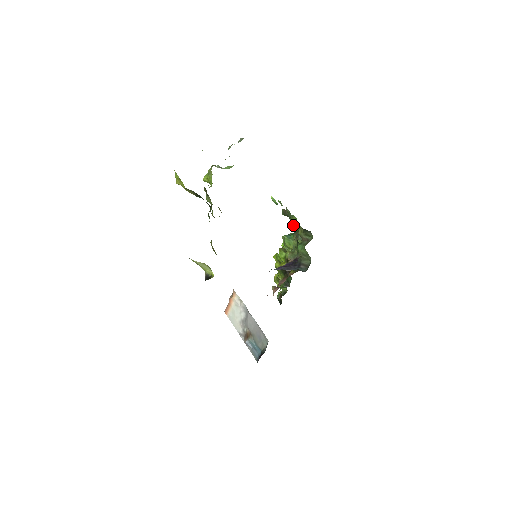
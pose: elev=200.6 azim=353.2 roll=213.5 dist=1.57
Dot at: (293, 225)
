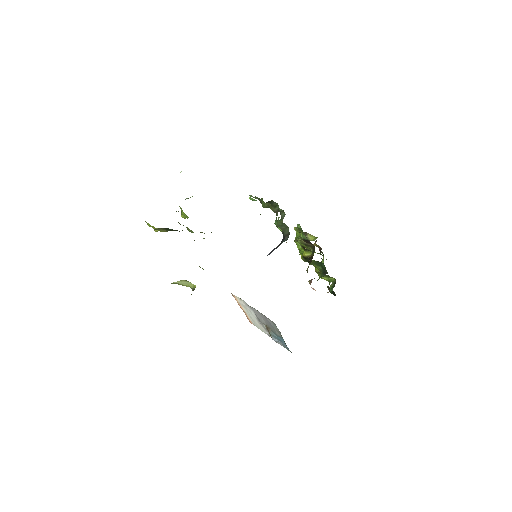
Dot at: (264, 207)
